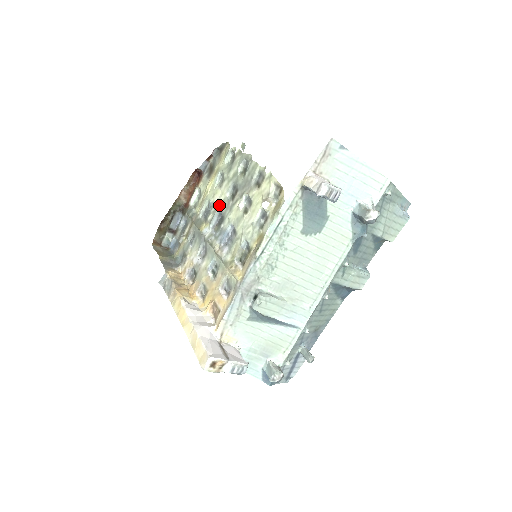
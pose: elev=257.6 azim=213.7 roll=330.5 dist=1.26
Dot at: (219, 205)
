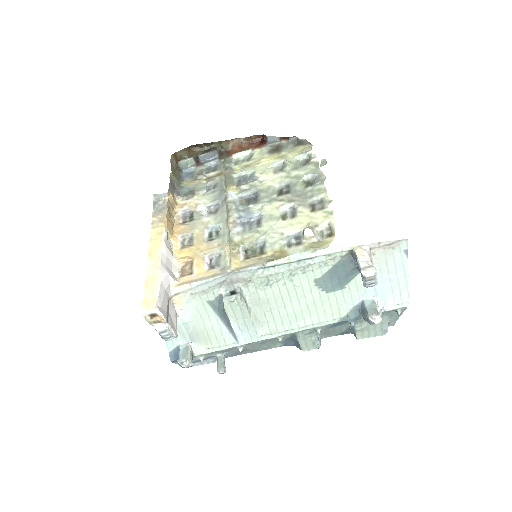
Dot at: (262, 186)
